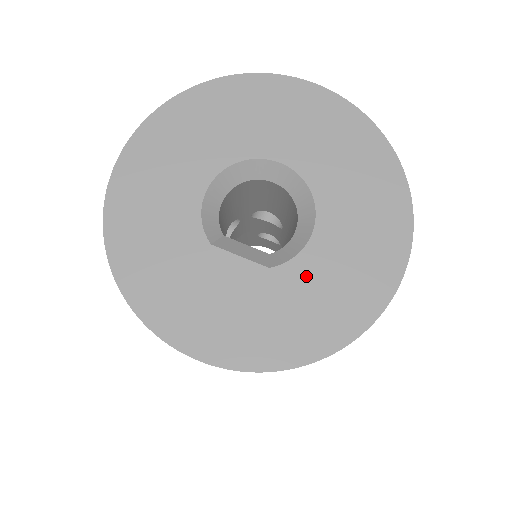
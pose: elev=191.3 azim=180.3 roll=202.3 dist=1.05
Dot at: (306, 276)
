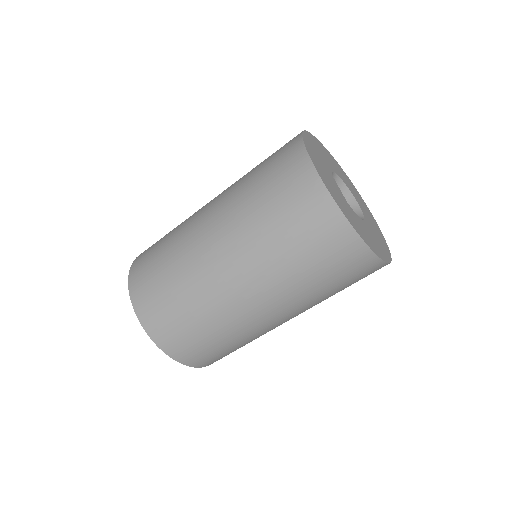
Dot at: (357, 218)
